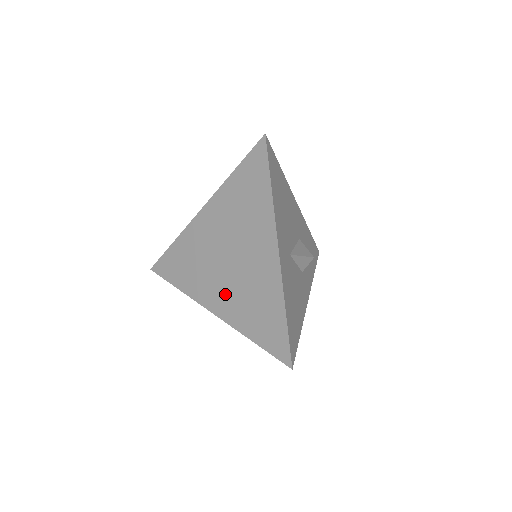
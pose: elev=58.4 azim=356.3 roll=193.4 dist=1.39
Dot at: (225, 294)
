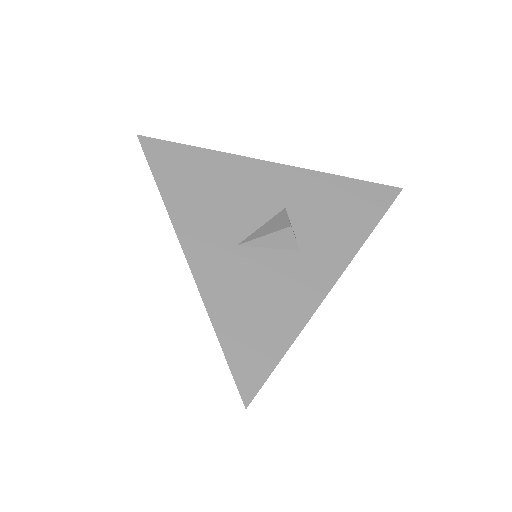
Dot at: occluded
